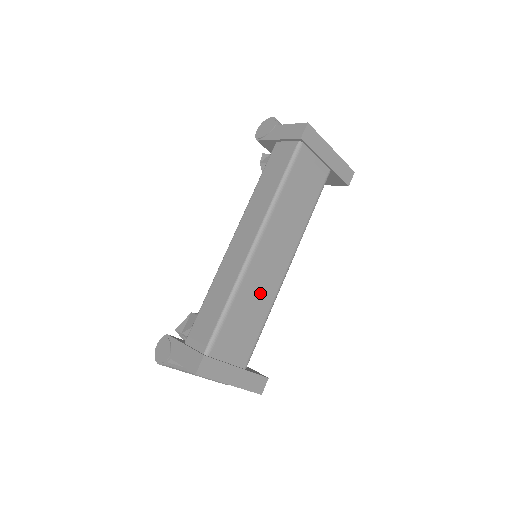
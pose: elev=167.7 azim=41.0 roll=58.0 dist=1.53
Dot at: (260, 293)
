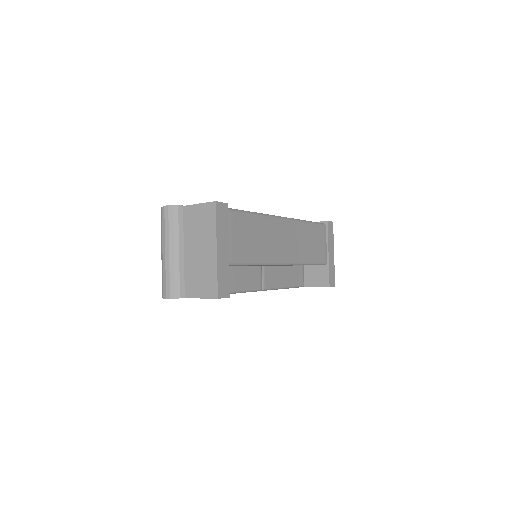
Dot at: (267, 242)
